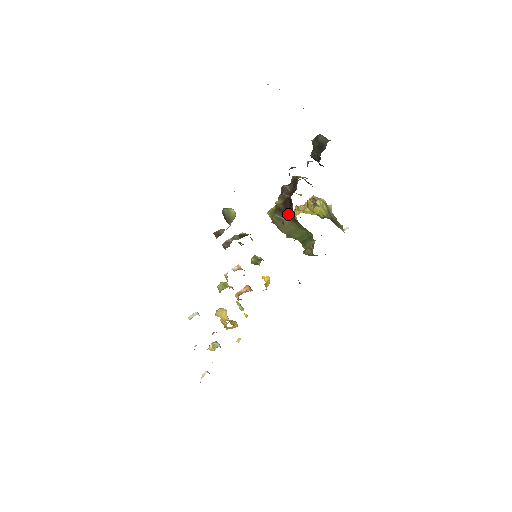
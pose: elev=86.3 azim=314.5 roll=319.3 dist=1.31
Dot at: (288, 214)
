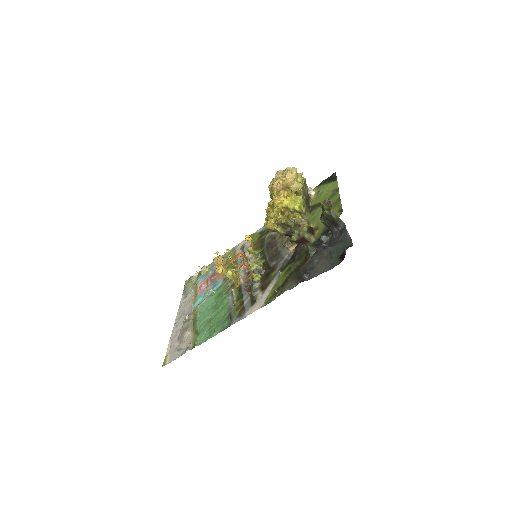
Dot at: occluded
